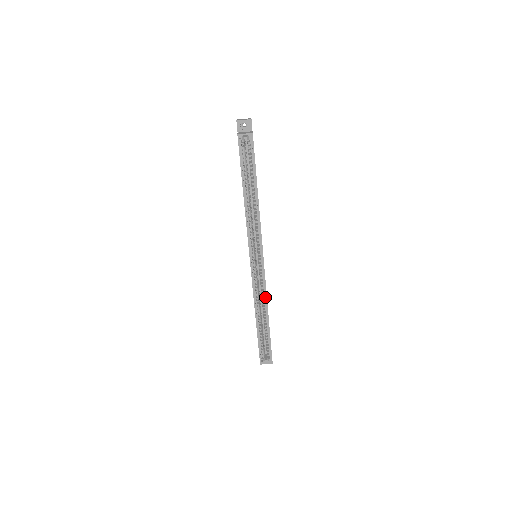
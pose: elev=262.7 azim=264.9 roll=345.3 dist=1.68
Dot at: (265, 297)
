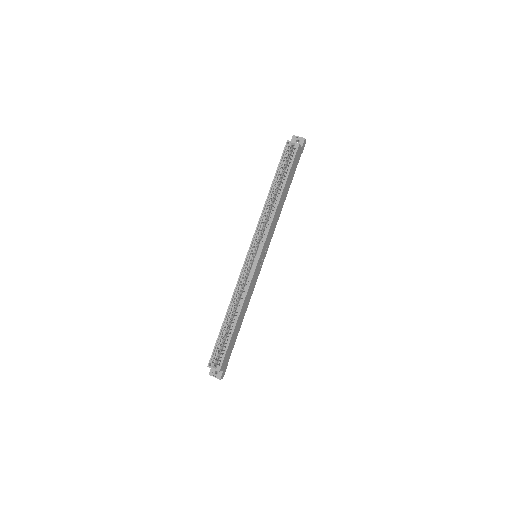
Dot at: (245, 296)
